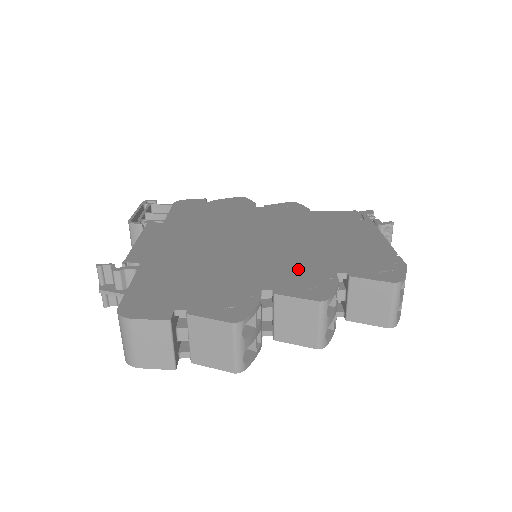
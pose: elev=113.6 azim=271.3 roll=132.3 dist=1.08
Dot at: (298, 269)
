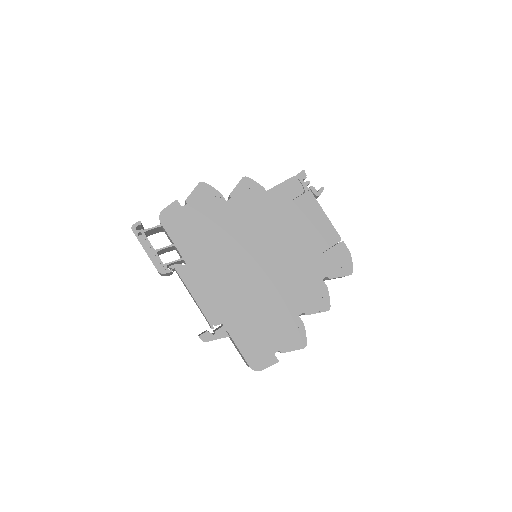
Dot at: (304, 285)
